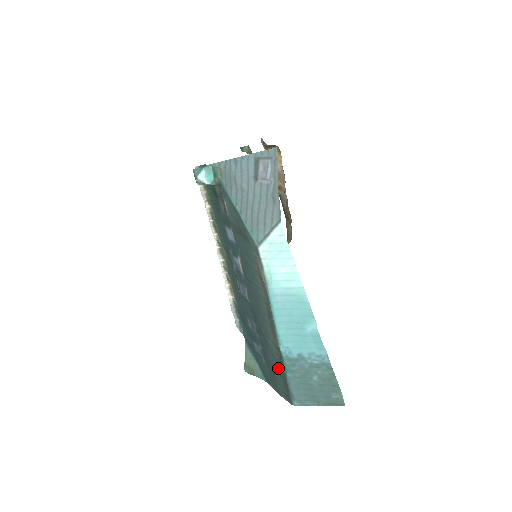
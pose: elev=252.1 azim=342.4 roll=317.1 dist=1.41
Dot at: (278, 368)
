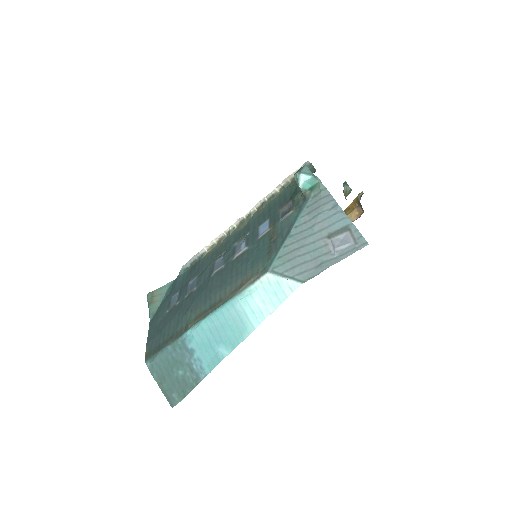
Dot at: (170, 333)
